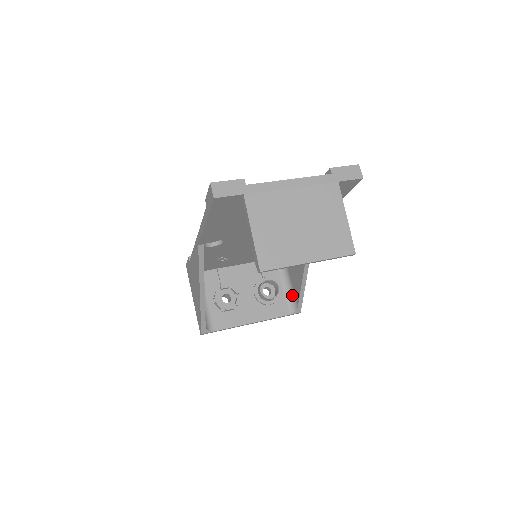
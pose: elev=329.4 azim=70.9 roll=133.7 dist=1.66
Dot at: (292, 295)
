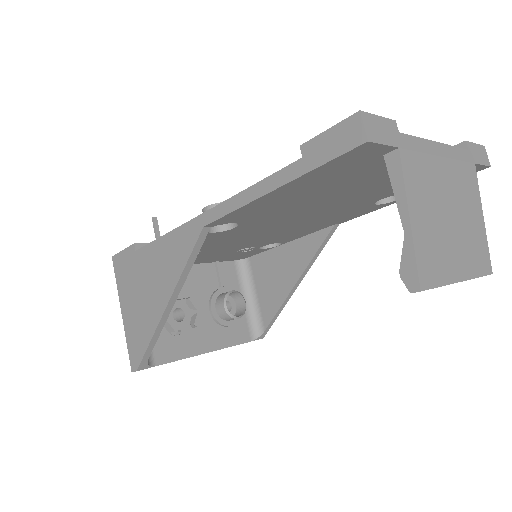
Dot at: (256, 314)
